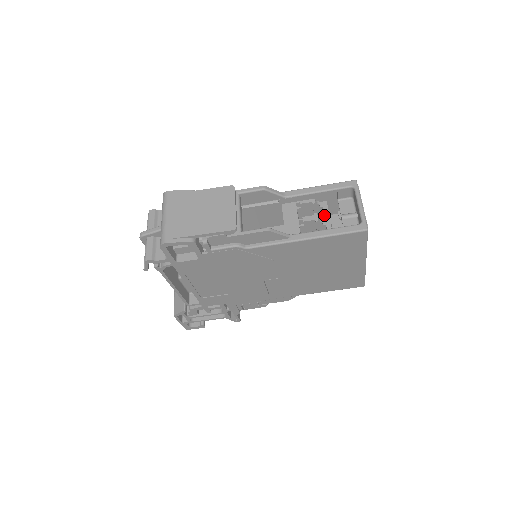
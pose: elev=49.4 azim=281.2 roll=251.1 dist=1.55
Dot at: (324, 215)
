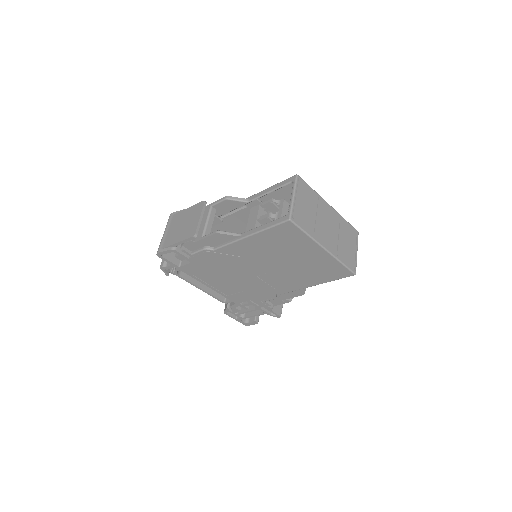
Dot at: (278, 212)
